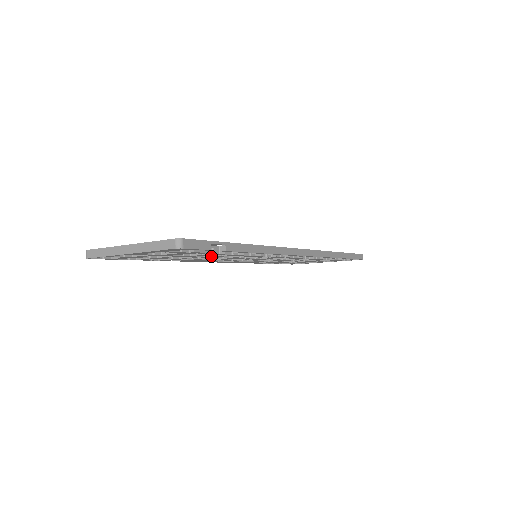
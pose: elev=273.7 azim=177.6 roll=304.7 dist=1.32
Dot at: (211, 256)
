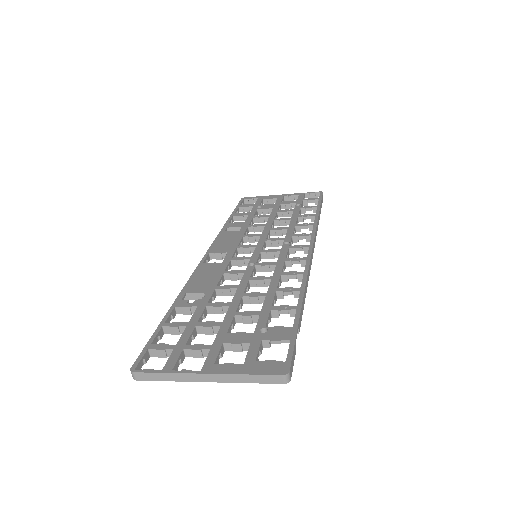
Dot at: (244, 303)
